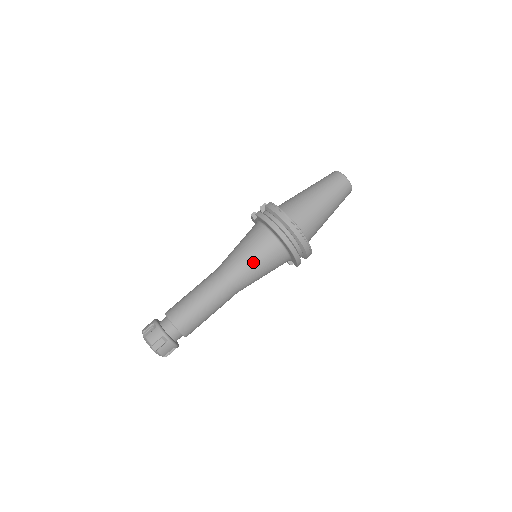
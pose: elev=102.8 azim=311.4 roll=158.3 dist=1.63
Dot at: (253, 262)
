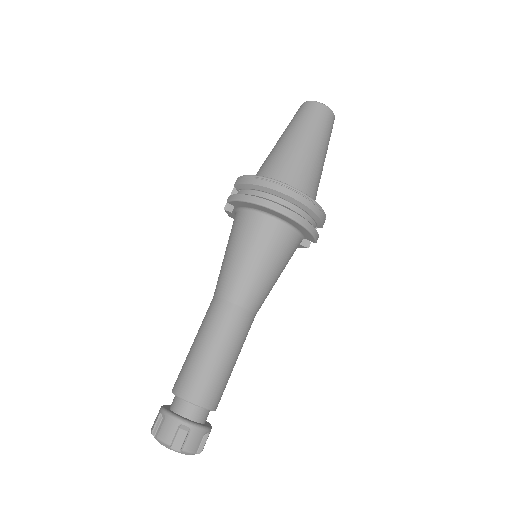
Dot at: (253, 262)
